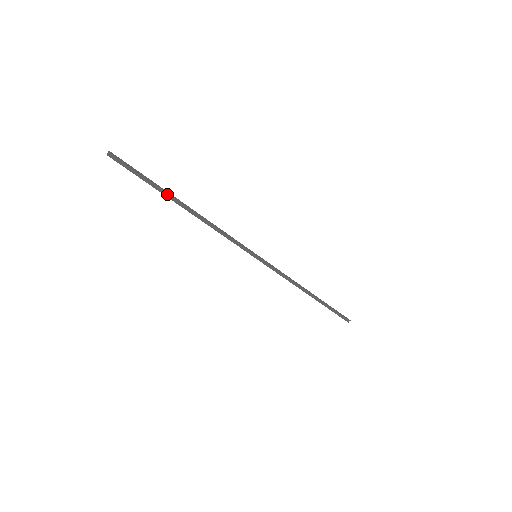
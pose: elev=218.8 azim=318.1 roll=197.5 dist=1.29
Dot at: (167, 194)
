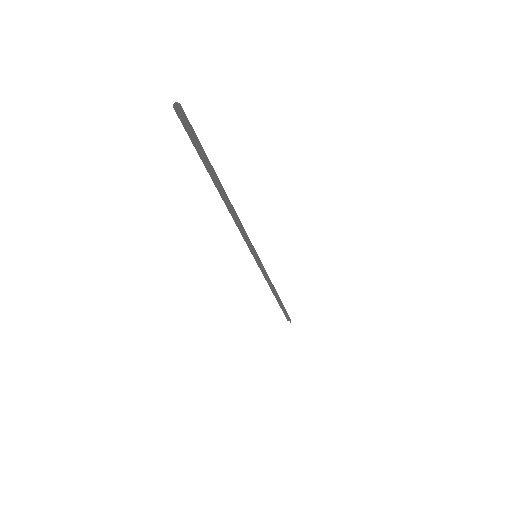
Dot at: (214, 173)
